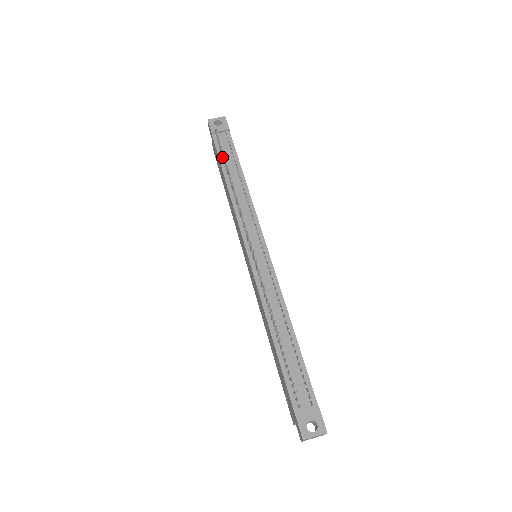
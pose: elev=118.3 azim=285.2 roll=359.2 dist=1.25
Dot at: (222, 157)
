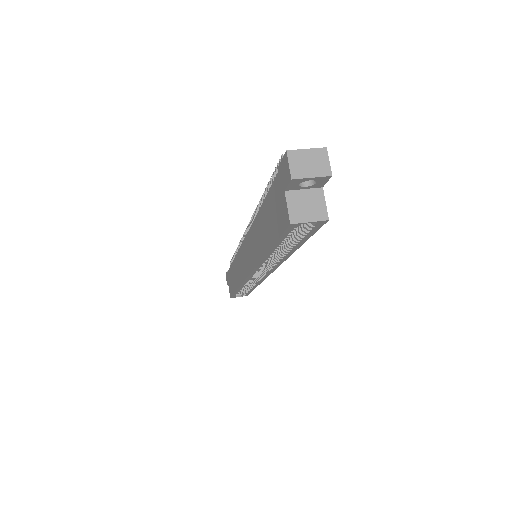
Dot at: occluded
